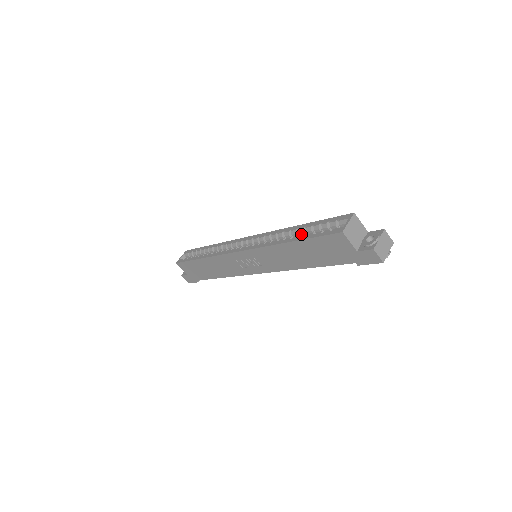
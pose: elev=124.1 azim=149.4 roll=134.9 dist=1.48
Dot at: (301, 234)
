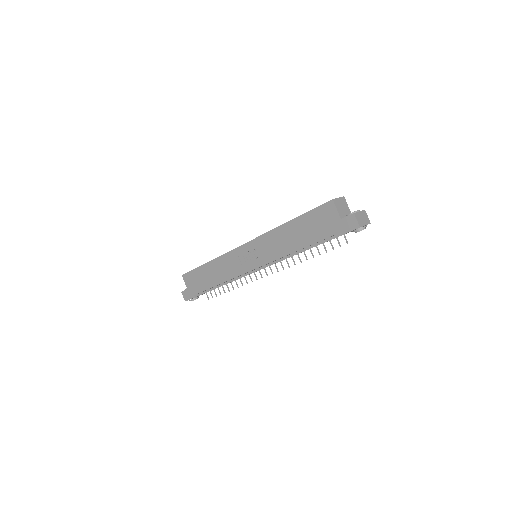
Dot at: occluded
